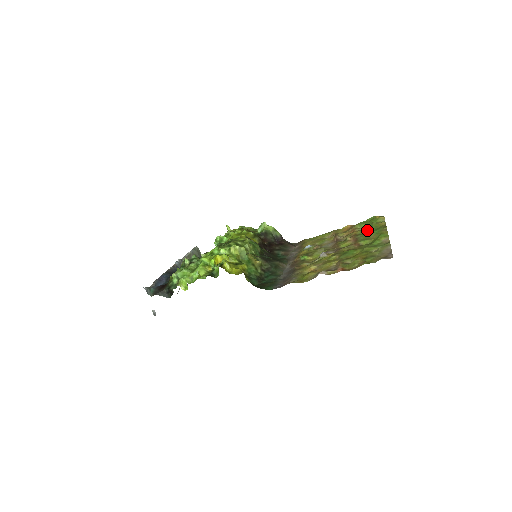
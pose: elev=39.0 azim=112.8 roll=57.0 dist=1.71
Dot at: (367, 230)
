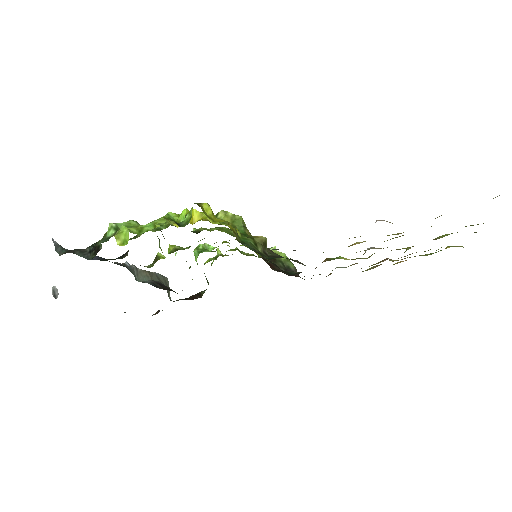
Dot at: occluded
